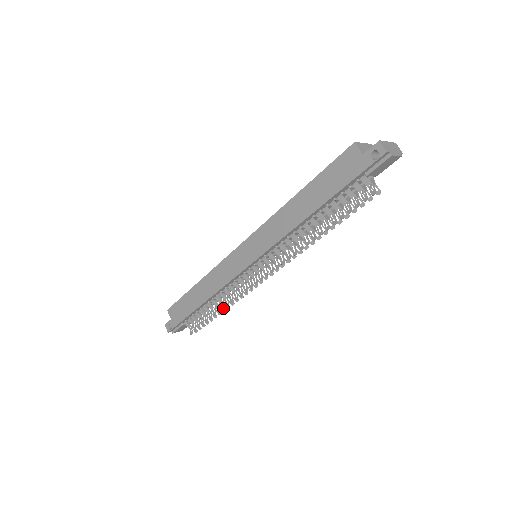
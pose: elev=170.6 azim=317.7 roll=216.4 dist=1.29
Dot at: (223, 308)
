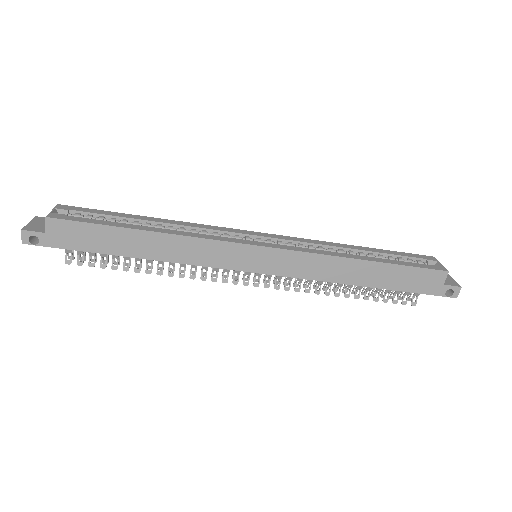
Dot at: (161, 273)
